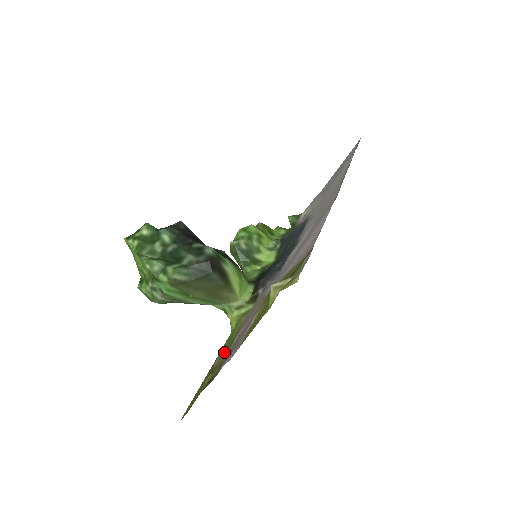
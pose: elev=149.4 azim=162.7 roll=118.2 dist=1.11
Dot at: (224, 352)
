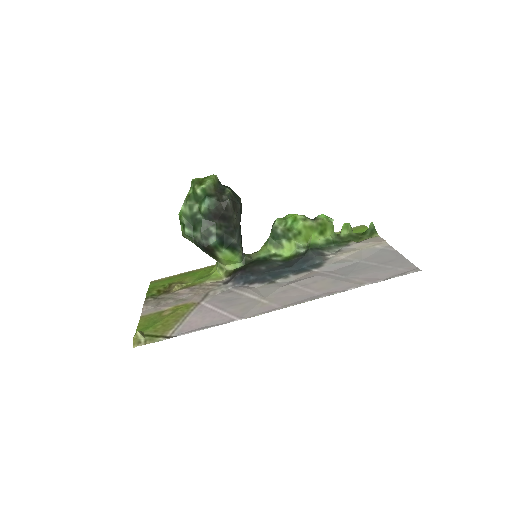
Dot at: (177, 288)
